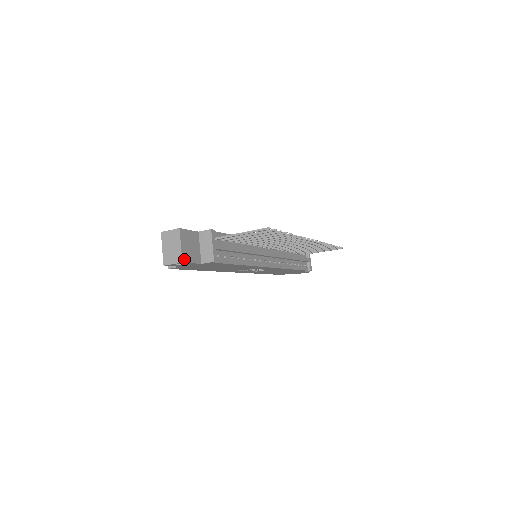
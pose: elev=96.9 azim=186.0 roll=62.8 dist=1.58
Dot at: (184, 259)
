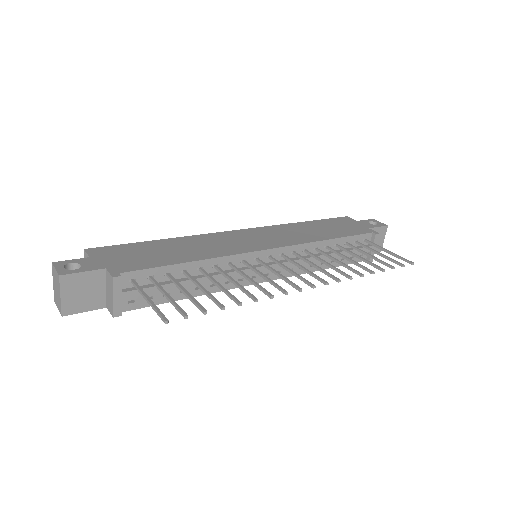
Dot at: (67, 311)
